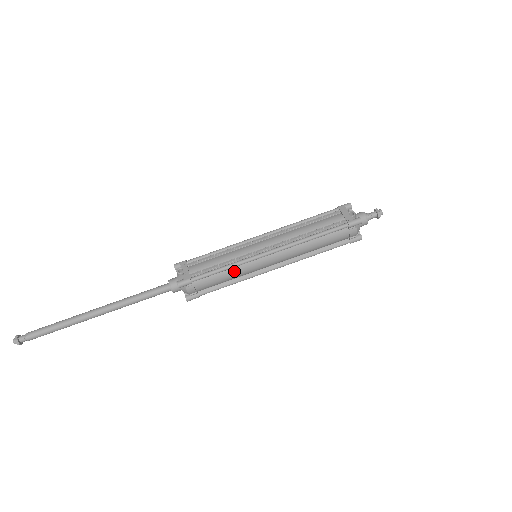
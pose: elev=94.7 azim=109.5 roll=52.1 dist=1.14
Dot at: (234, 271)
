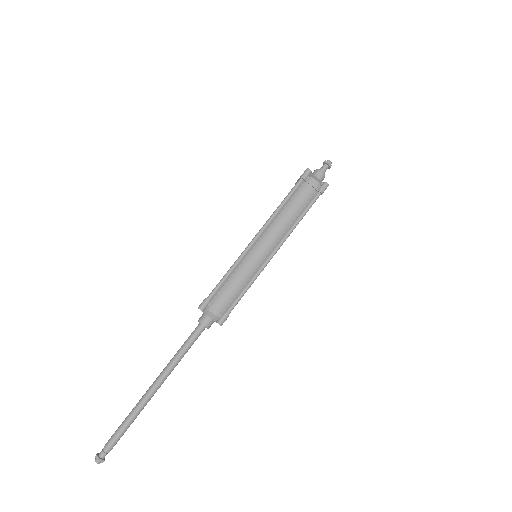
Dot at: (239, 271)
